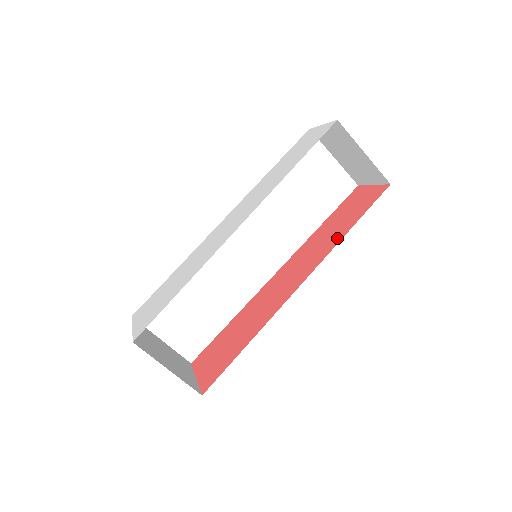
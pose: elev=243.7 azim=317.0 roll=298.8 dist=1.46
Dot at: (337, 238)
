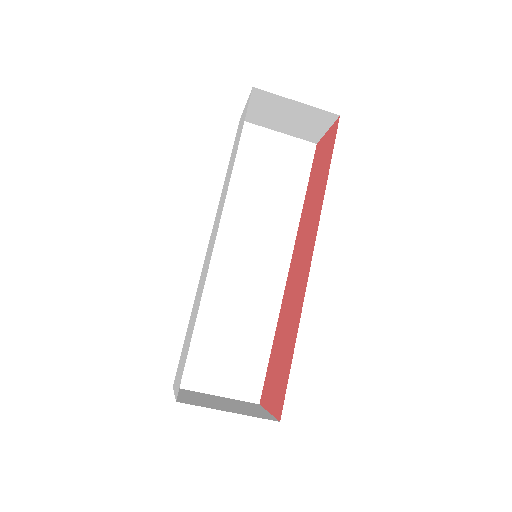
Dot at: (321, 193)
